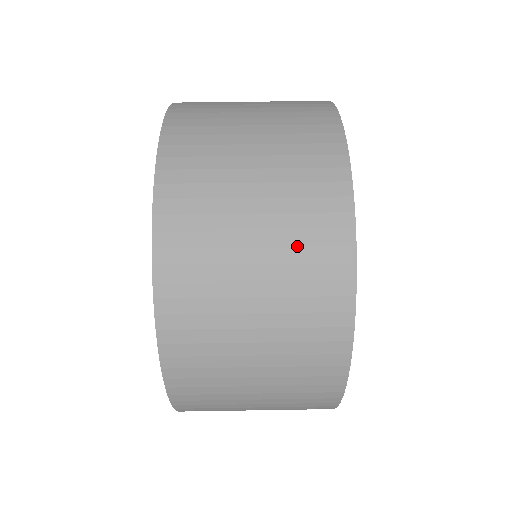
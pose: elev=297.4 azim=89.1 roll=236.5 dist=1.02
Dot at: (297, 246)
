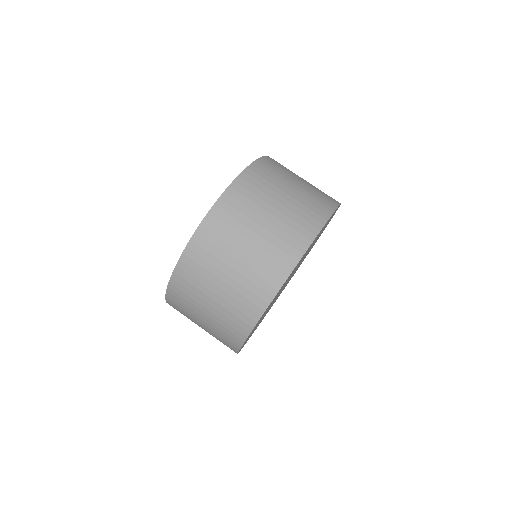
Dot at: (264, 259)
